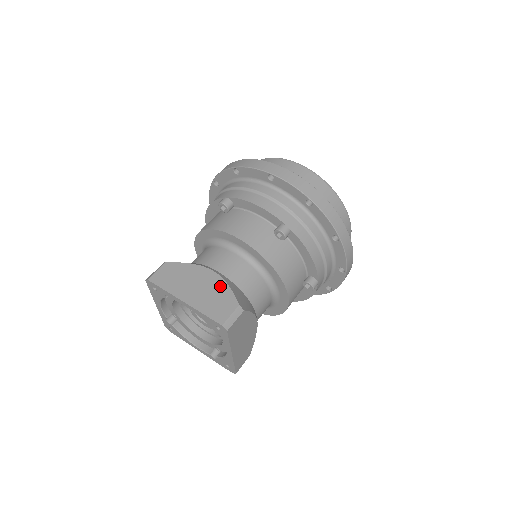
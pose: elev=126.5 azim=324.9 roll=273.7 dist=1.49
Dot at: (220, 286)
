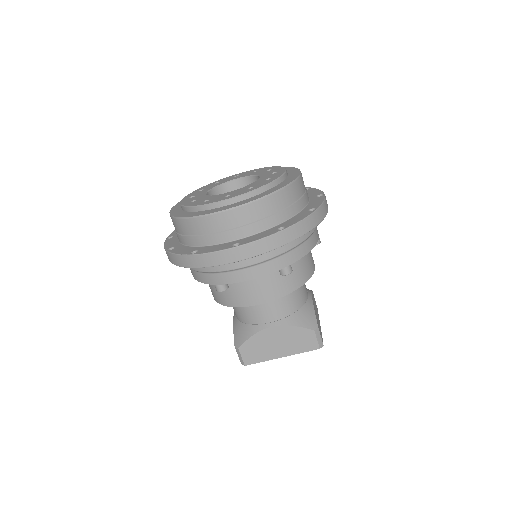
Dot at: (289, 331)
